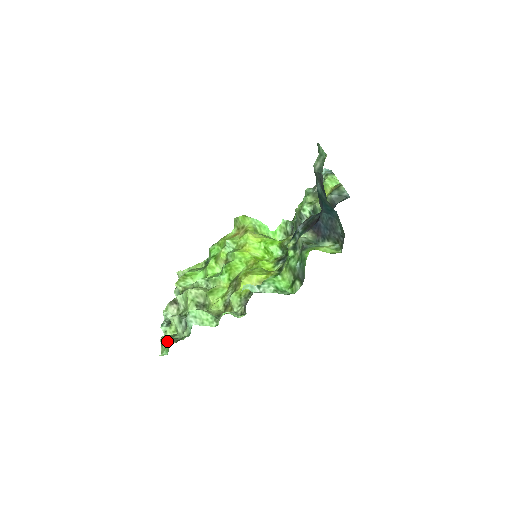
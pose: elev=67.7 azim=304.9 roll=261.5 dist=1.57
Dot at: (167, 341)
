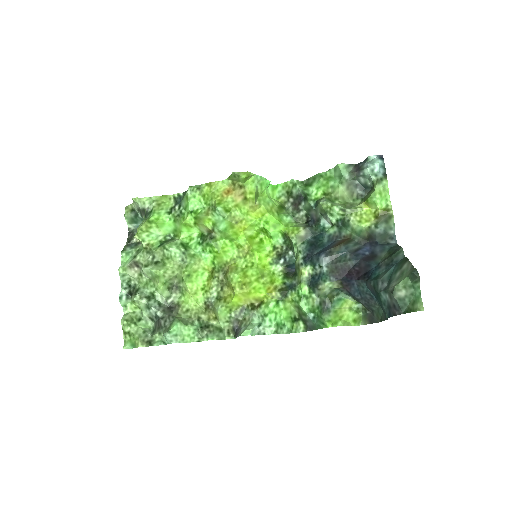
Dot at: (133, 335)
